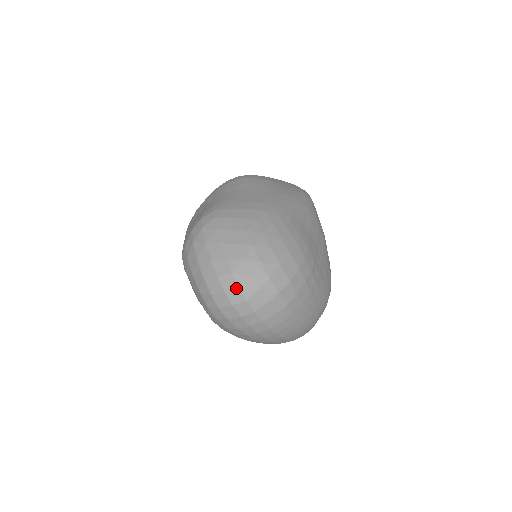
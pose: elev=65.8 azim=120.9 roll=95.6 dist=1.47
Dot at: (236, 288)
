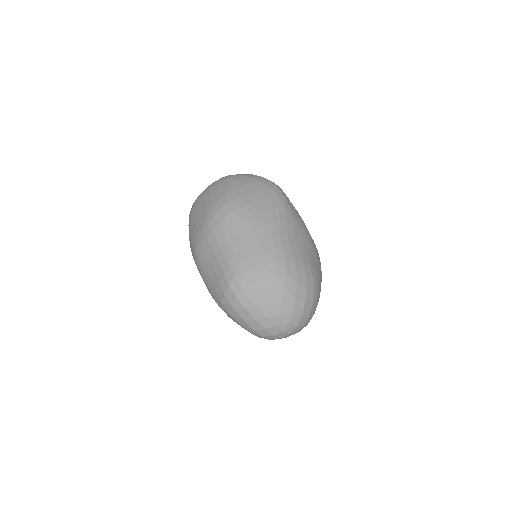
Dot at: (282, 332)
